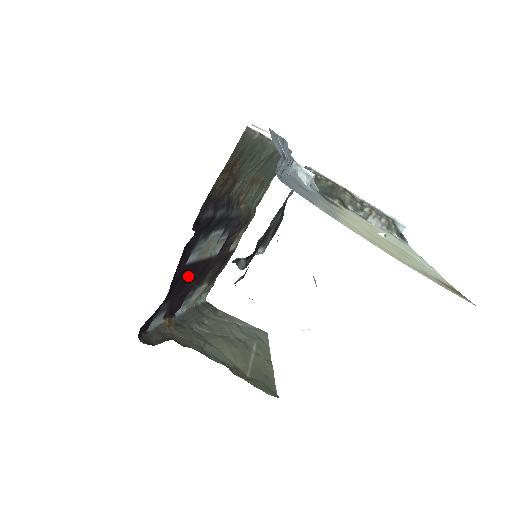
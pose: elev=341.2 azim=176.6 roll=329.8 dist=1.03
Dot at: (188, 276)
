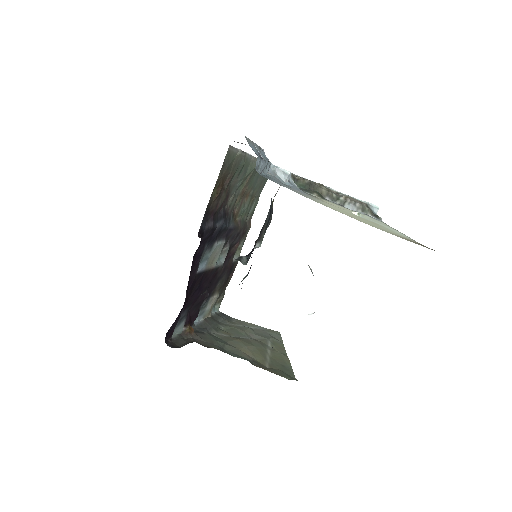
Dot at: (200, 285)
